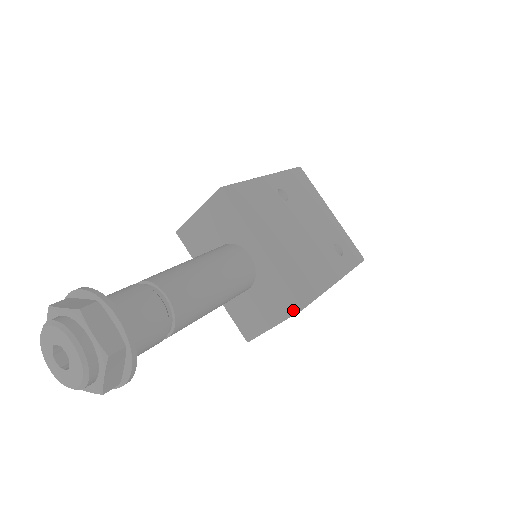
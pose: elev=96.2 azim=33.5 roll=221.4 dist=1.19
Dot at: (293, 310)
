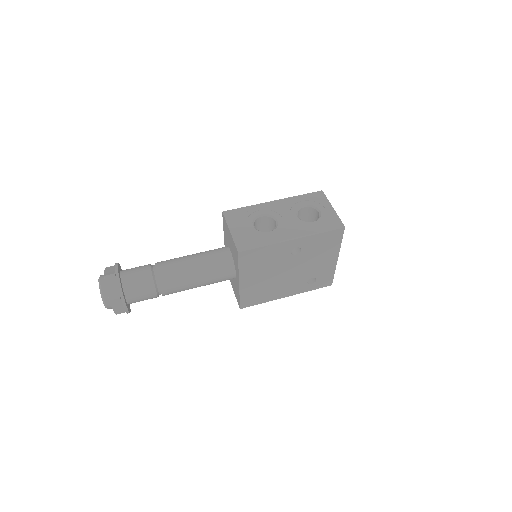
Dot at: (238, 303)
